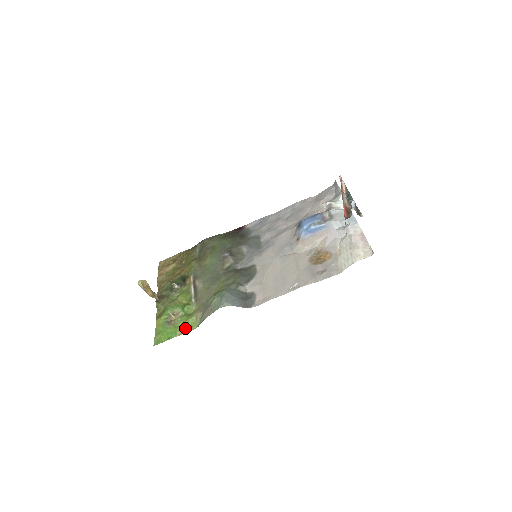
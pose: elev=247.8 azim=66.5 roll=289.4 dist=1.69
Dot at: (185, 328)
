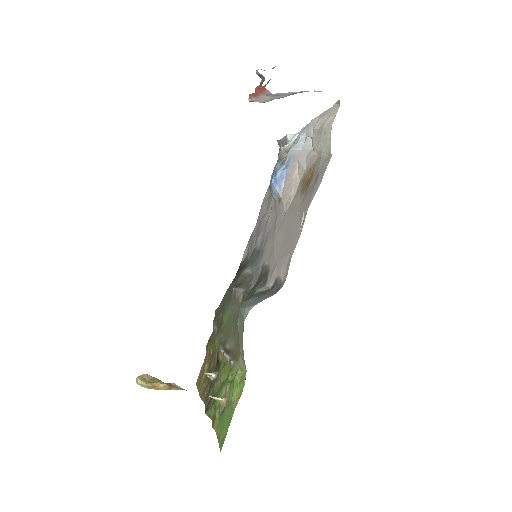
Dot at: (237, 392)
